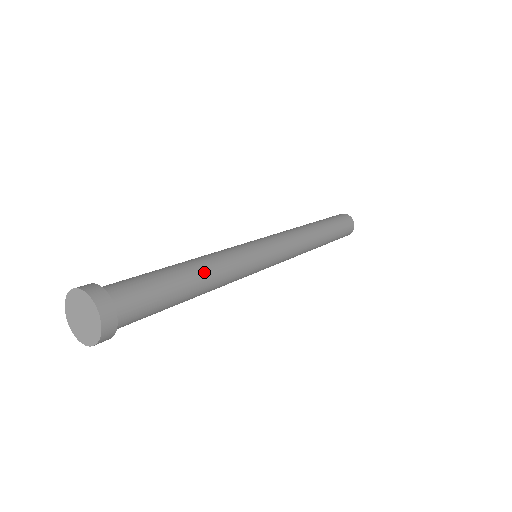
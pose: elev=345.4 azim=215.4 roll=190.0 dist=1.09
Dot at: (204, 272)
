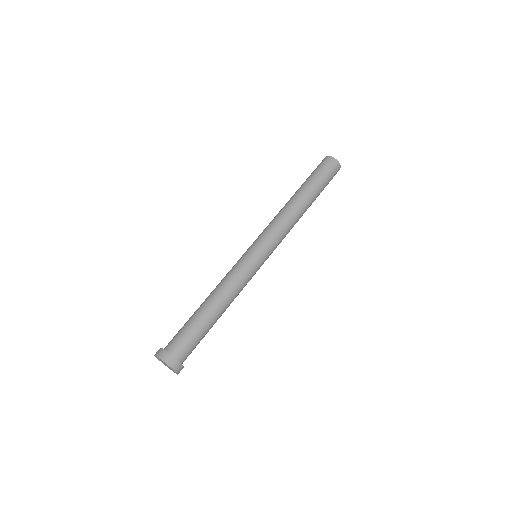
Dot at: (225, 309)
